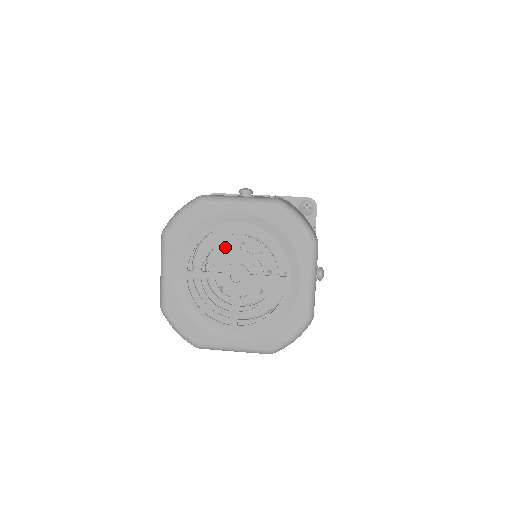
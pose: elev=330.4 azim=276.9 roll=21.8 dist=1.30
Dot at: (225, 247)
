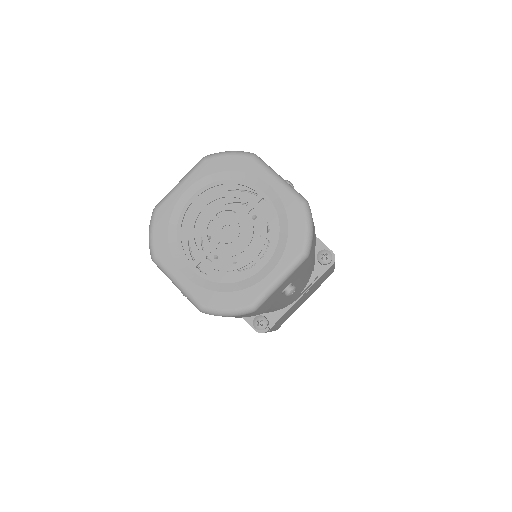
Dot at: occluded
